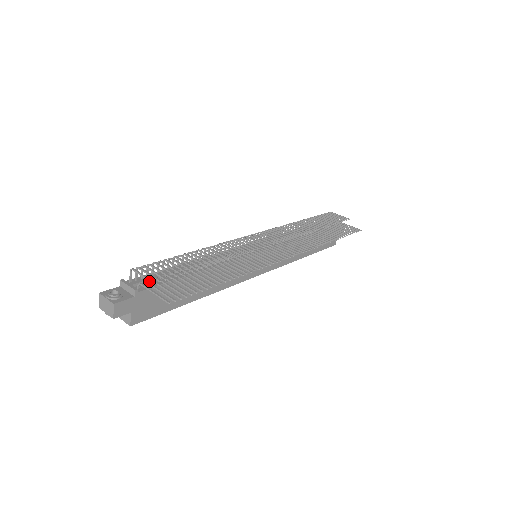
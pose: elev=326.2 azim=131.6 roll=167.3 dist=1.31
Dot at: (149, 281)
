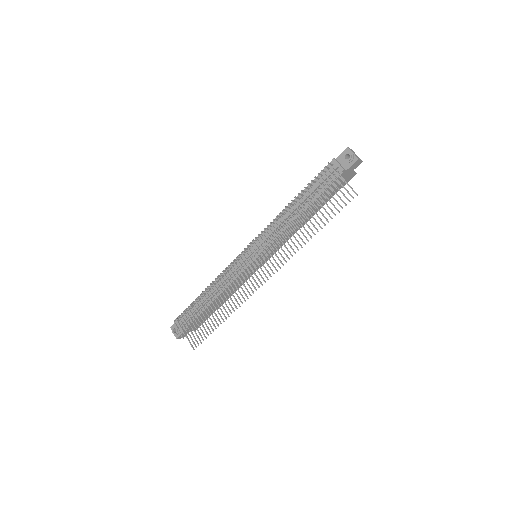
Dot at: (181, 336)
